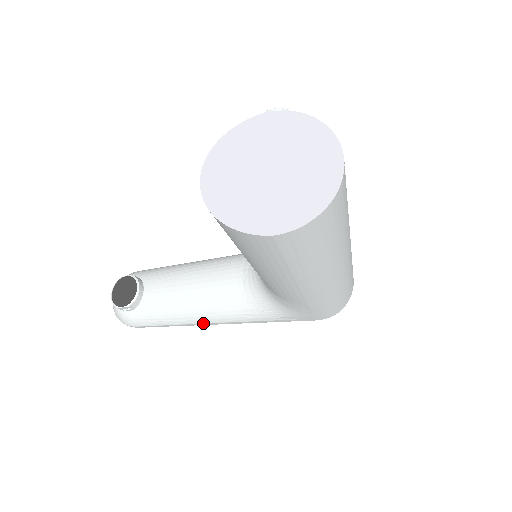
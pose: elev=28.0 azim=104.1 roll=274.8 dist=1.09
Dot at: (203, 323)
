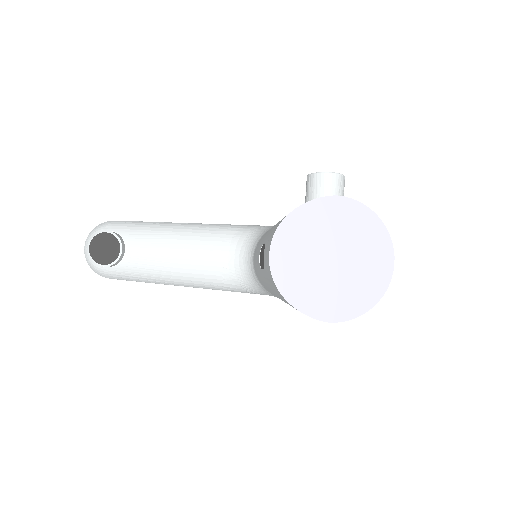
Dot at: occluded
